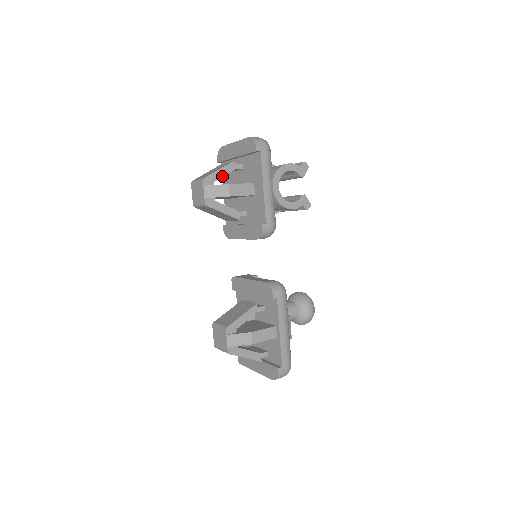
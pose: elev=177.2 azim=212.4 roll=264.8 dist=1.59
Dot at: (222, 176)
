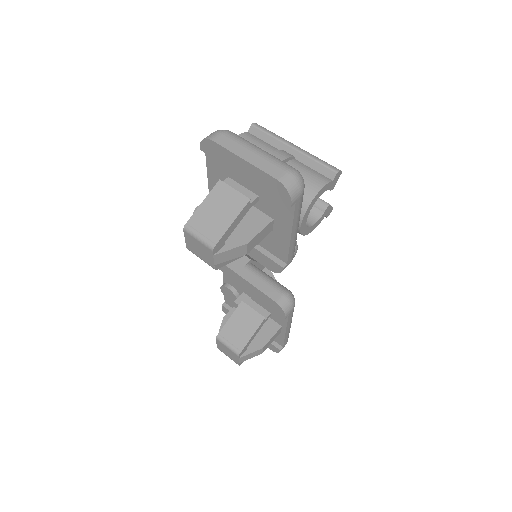
Dot at: (234, 228)
